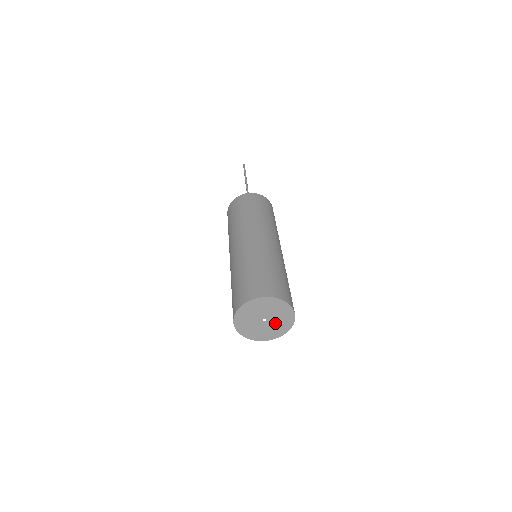
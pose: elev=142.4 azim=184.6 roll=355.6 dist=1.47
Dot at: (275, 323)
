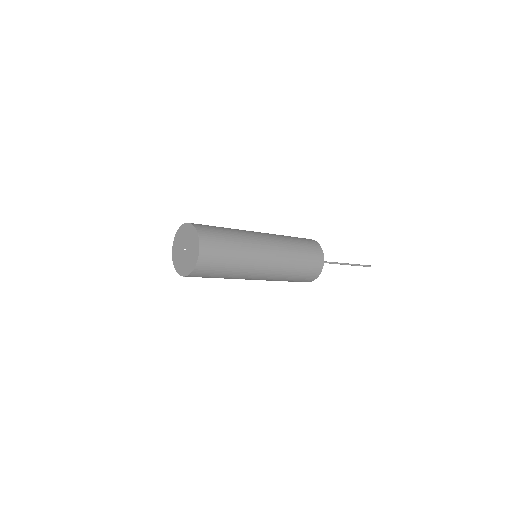
Dot at: (190, 253)
